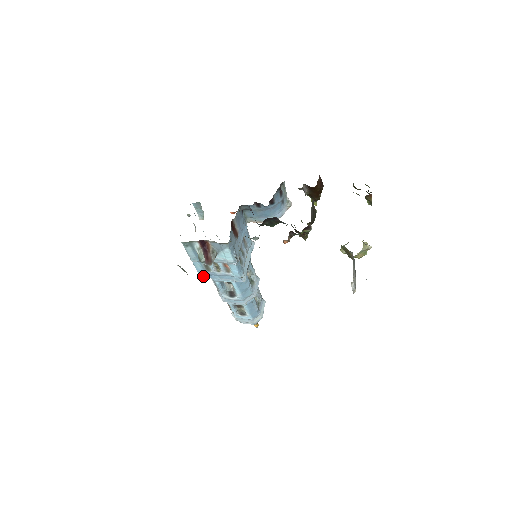
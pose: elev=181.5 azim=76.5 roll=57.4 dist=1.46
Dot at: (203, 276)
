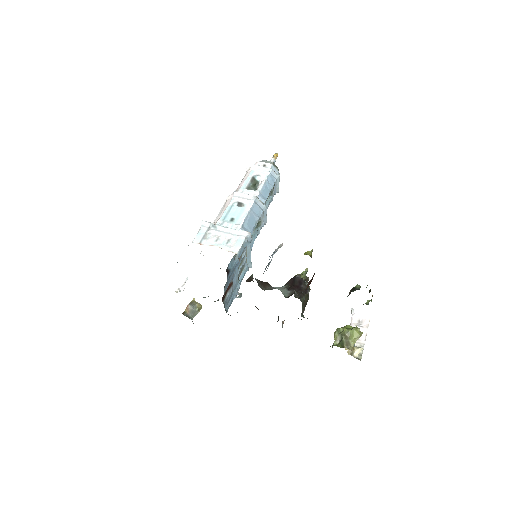
Dot at: occluded
